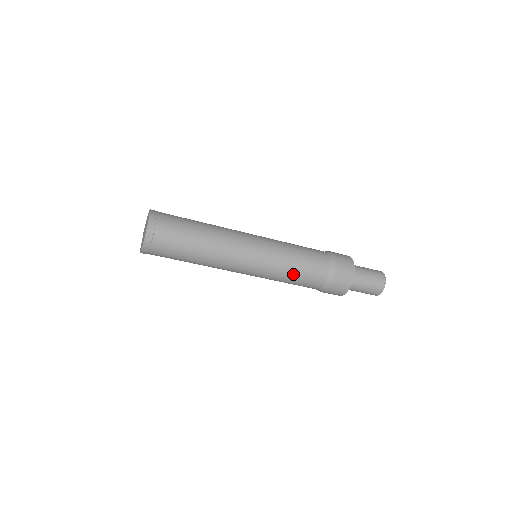
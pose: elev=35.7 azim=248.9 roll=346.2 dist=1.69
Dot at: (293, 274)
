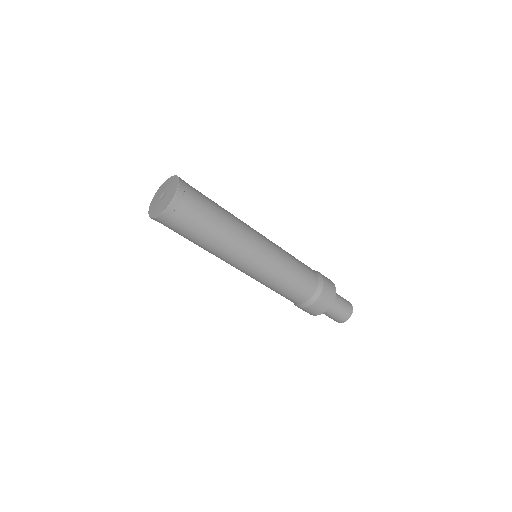
Dot at: (294, 272)
